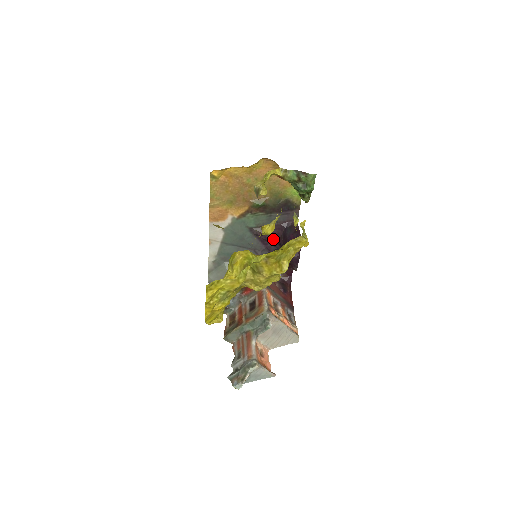
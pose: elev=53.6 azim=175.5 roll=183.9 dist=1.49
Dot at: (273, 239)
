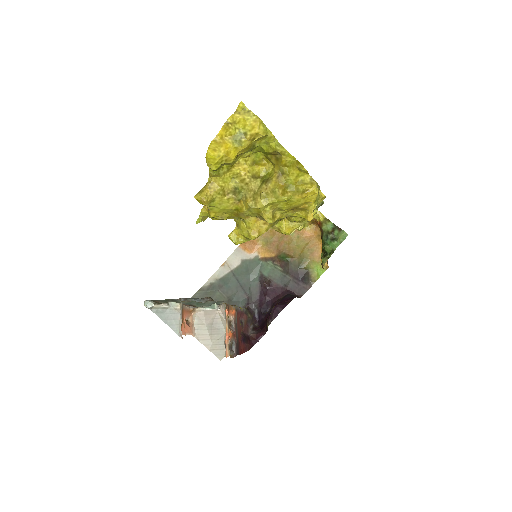
Dot at: (271, 298)
